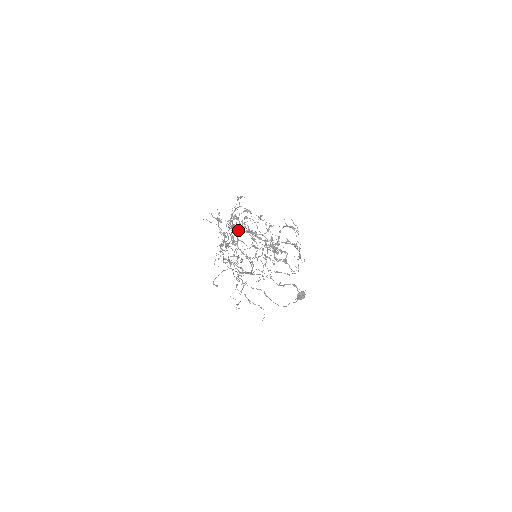
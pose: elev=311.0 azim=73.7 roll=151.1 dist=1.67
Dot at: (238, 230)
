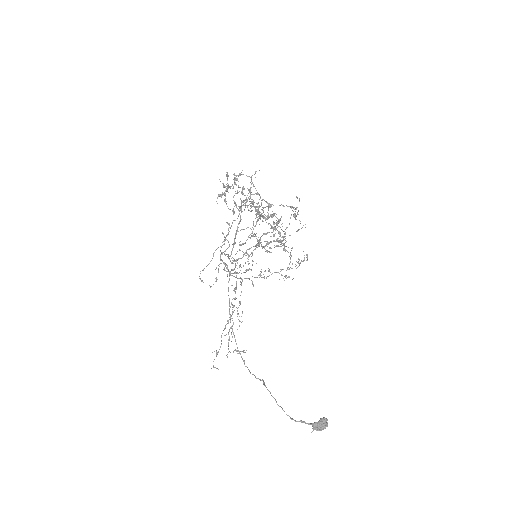
Dot at: occluded
